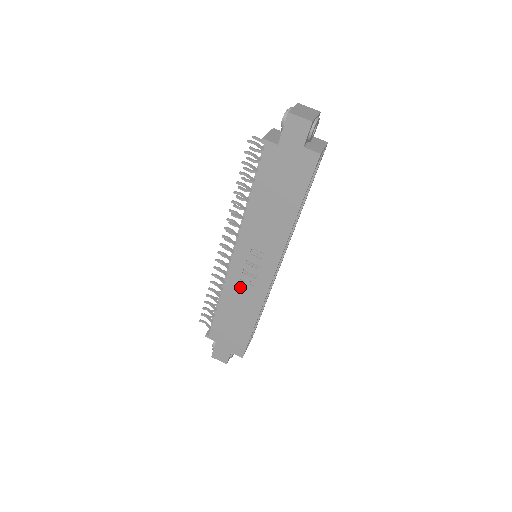
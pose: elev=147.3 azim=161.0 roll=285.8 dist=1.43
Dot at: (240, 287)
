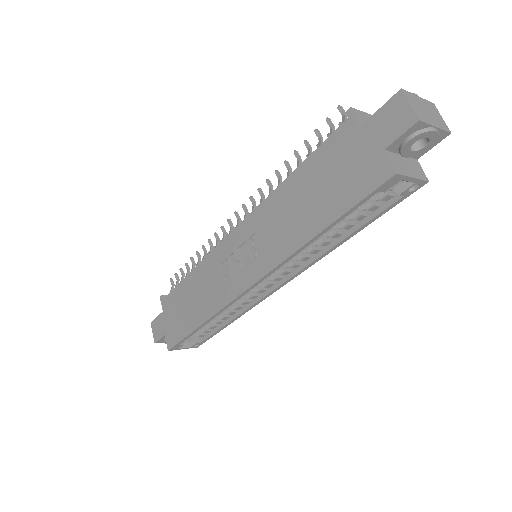
Dot at: (215, 273)
